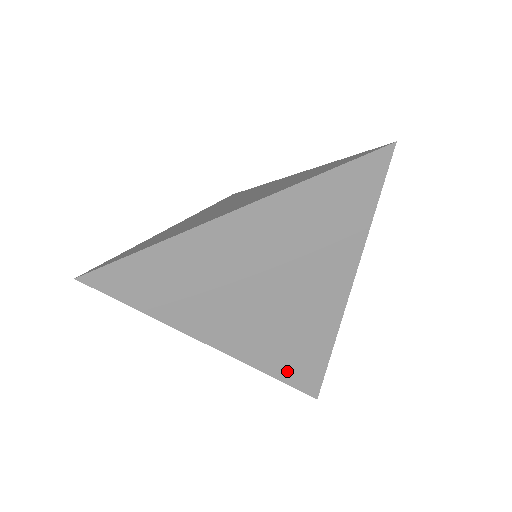
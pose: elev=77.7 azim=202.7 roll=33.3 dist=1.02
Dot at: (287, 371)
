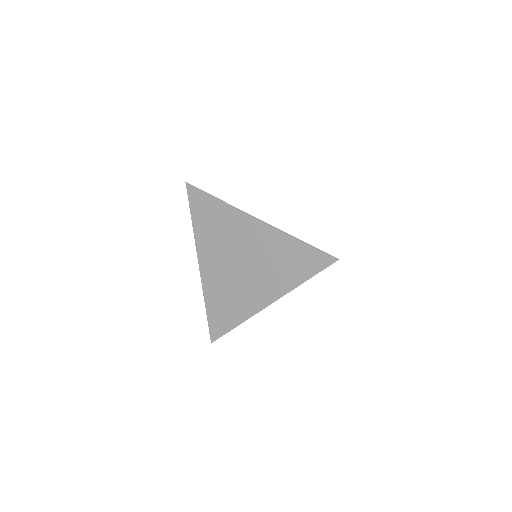
Dot at: (213, 312)
